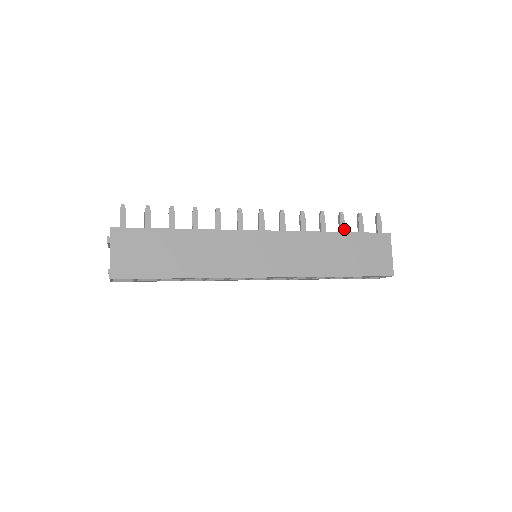
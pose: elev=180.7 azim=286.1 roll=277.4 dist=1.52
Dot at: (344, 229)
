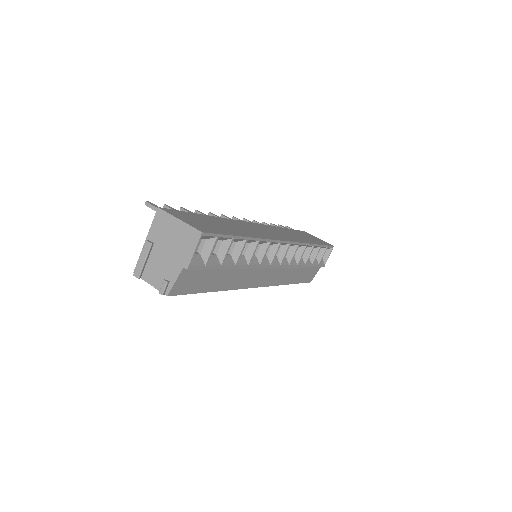
Dot at: occluded
